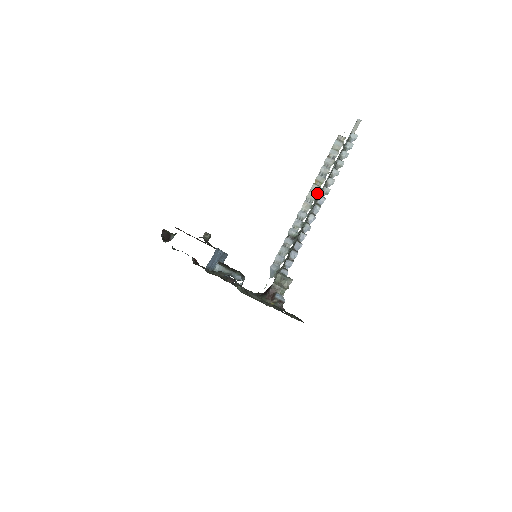
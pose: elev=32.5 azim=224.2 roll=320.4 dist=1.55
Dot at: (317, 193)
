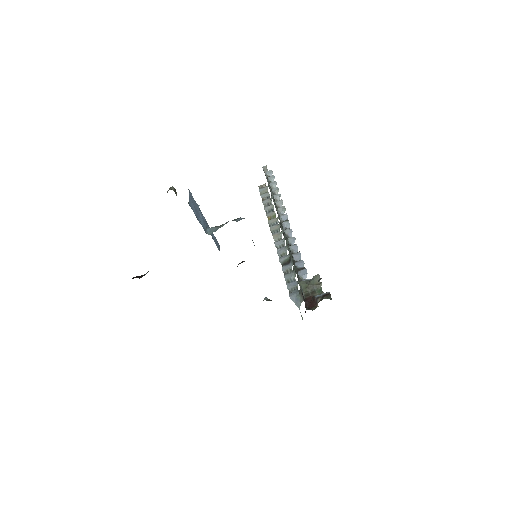
Dot at: (277, 223)
